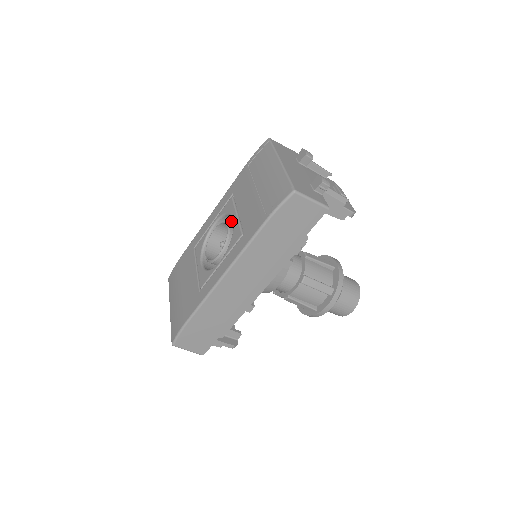
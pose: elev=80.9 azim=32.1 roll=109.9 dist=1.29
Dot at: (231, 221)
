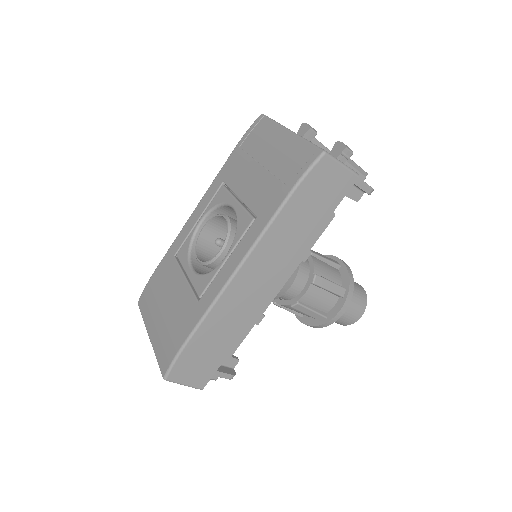
Dot at: occluded
